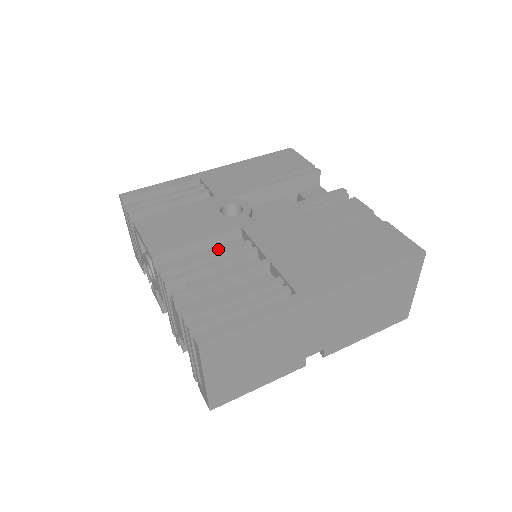
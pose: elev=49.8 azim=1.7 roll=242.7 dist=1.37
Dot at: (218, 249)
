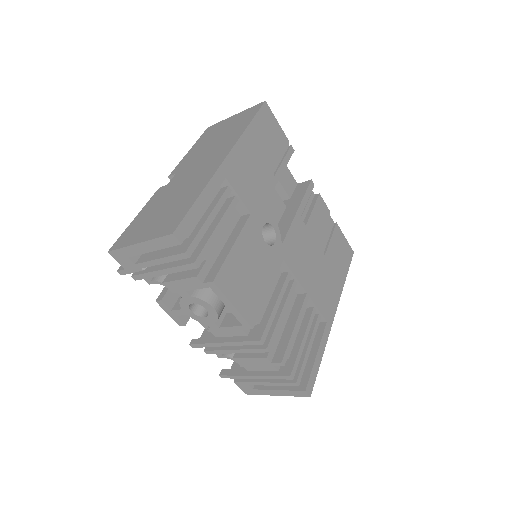
Dot at: occluded
